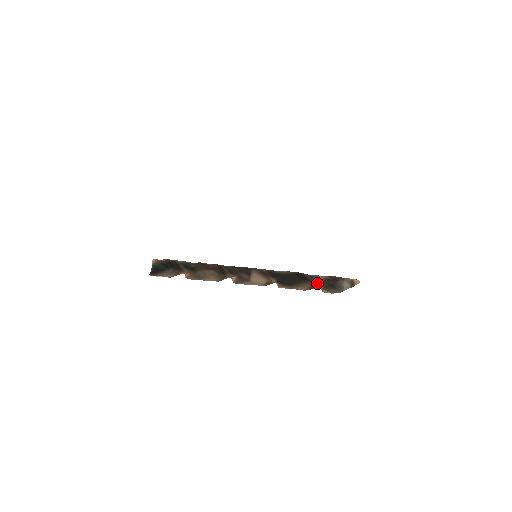
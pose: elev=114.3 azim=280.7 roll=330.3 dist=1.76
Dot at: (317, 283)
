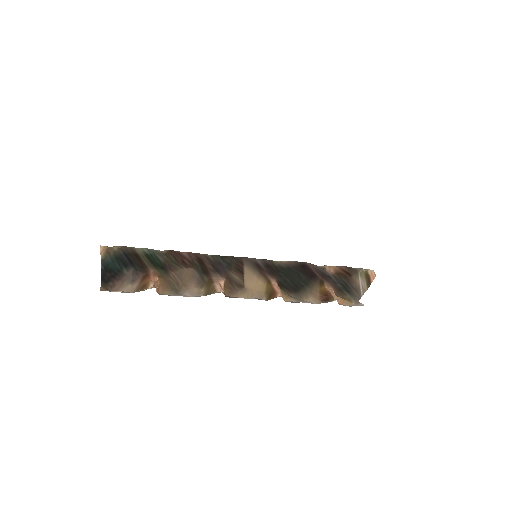
Dot at: (328, 283)
